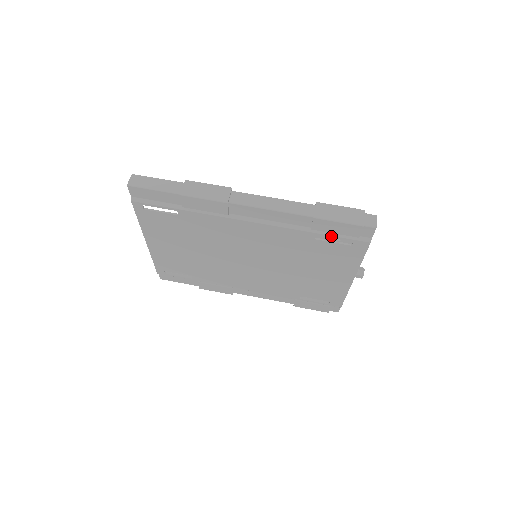
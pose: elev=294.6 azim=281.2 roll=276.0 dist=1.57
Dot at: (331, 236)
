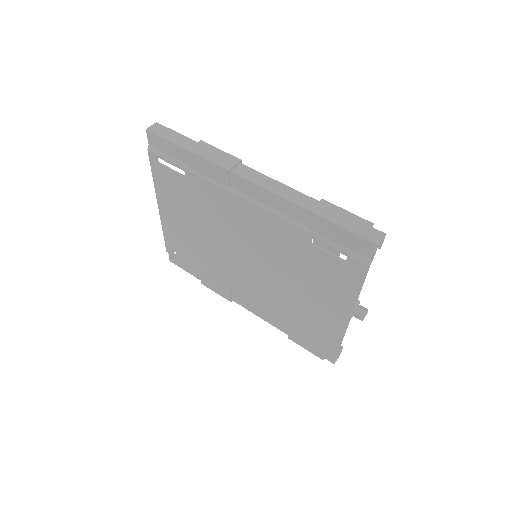
Dot at: (328, 244)
